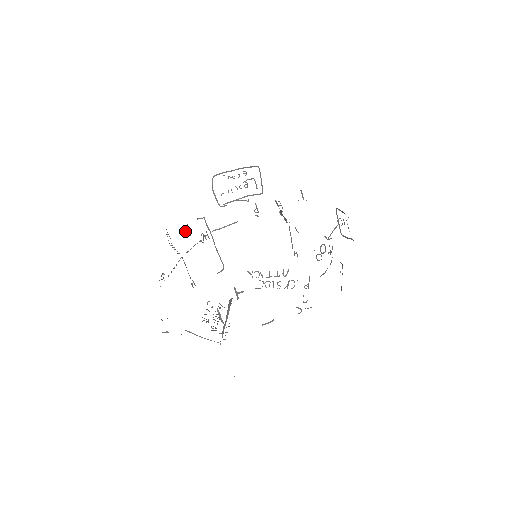
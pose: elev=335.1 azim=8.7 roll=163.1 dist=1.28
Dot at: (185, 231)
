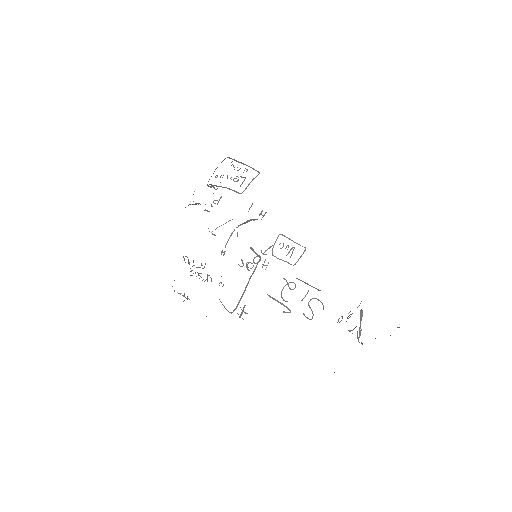
Dot at: occluded
